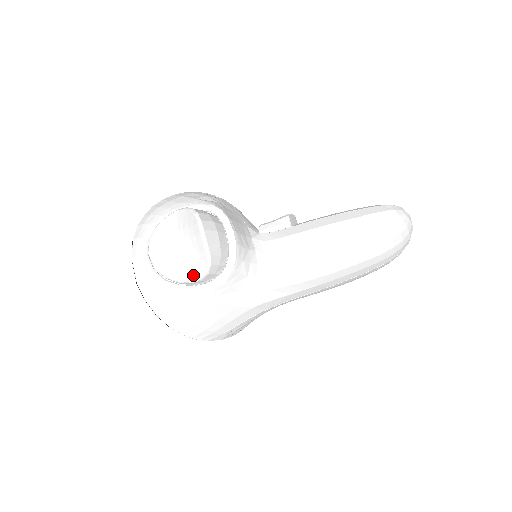
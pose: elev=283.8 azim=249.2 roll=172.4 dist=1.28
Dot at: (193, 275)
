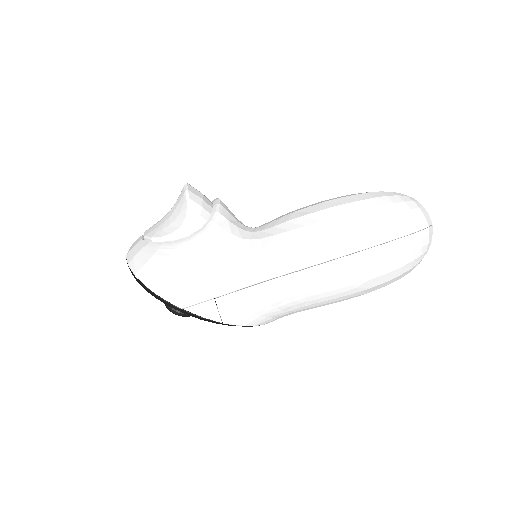
Dot at: (175, 227)
